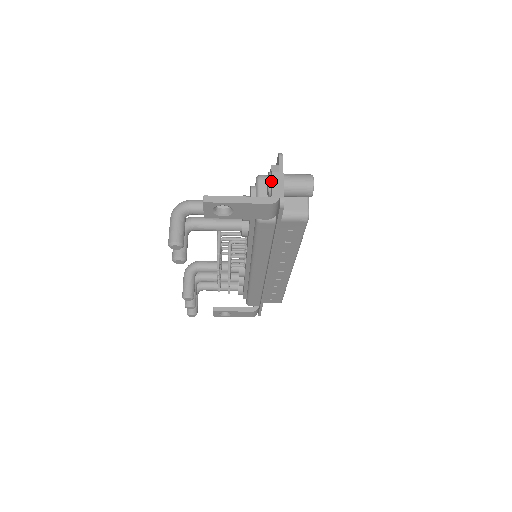
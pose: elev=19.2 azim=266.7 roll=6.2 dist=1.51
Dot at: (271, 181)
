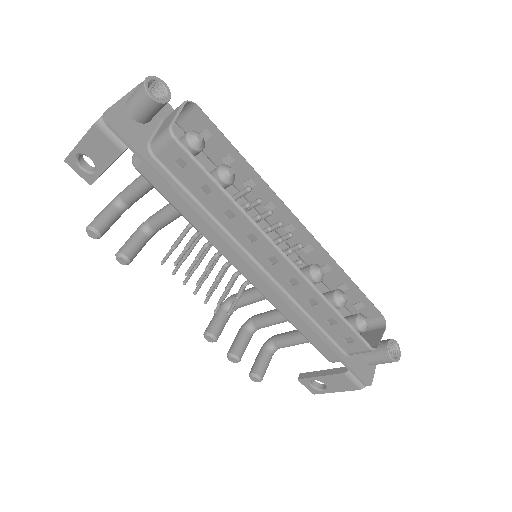
Dot at: occluded
